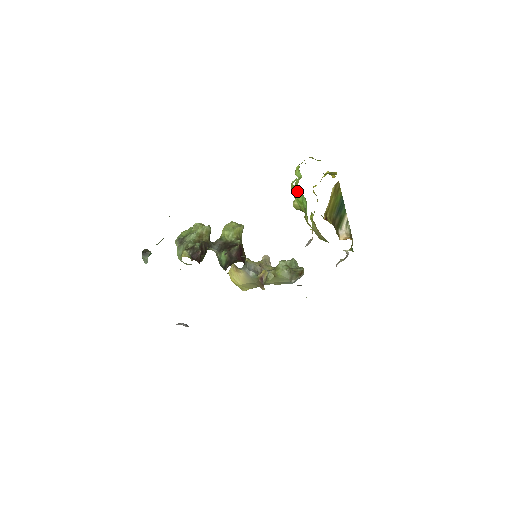
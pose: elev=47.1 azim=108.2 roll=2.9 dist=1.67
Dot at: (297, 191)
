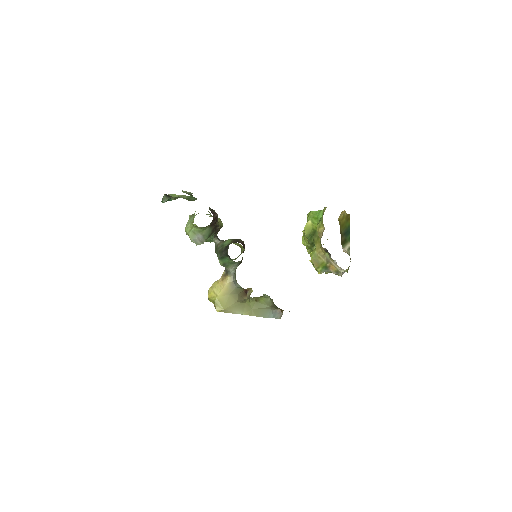
Dot at: (314, 212)
